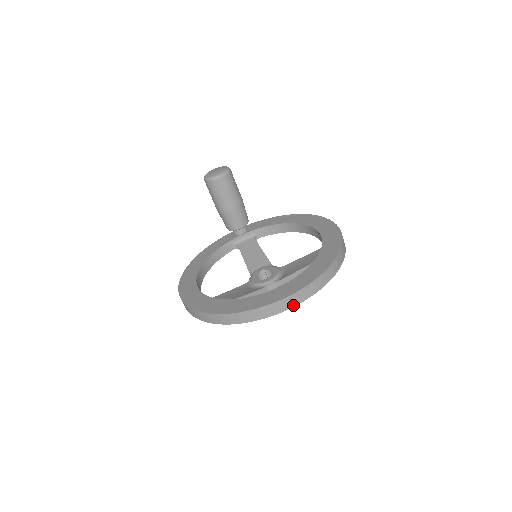
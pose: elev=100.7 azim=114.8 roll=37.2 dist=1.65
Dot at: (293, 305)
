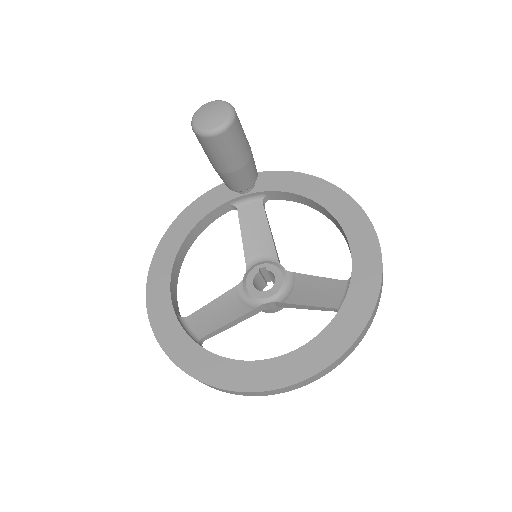
Dot at: (285, 391)
